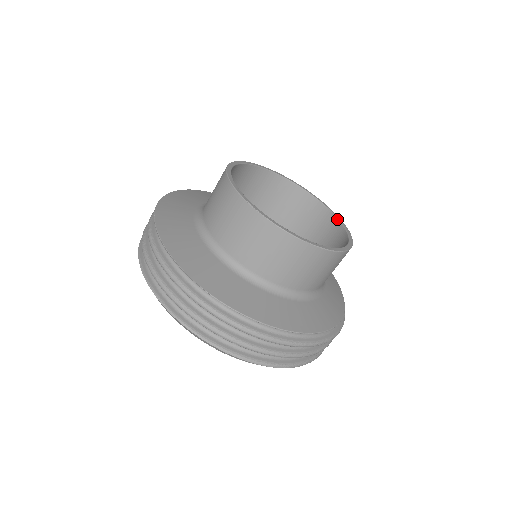
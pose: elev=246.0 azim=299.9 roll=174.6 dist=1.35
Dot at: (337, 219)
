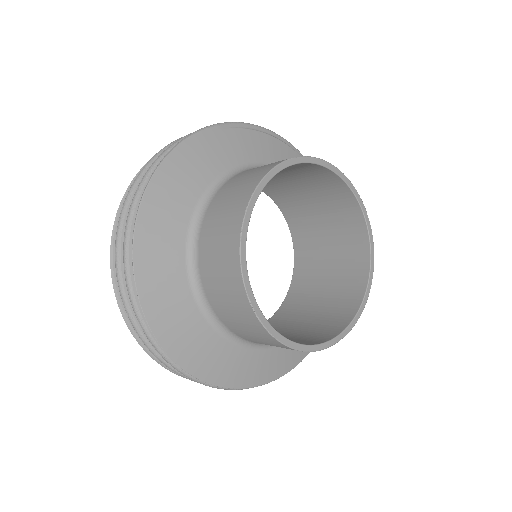
Dot at: (369, 246)
